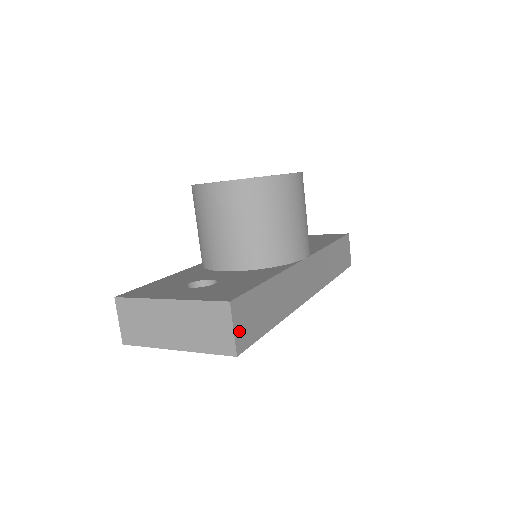
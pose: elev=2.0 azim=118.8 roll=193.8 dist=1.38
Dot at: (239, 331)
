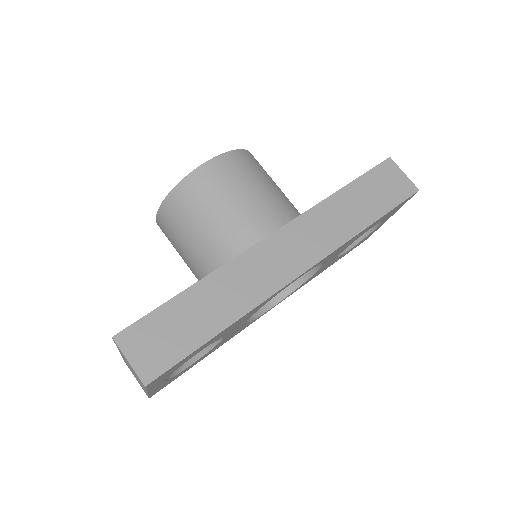
Dot at: (141, 360)
